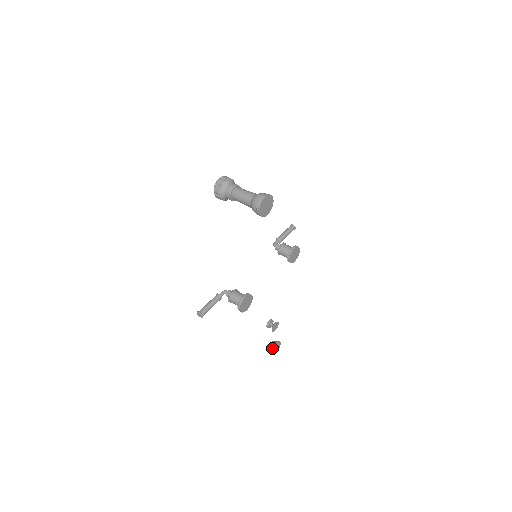
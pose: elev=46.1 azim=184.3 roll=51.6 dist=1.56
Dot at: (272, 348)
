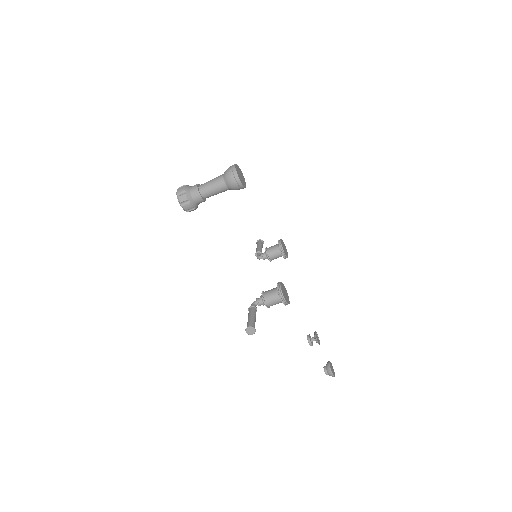
Dot at: (329, 370)
